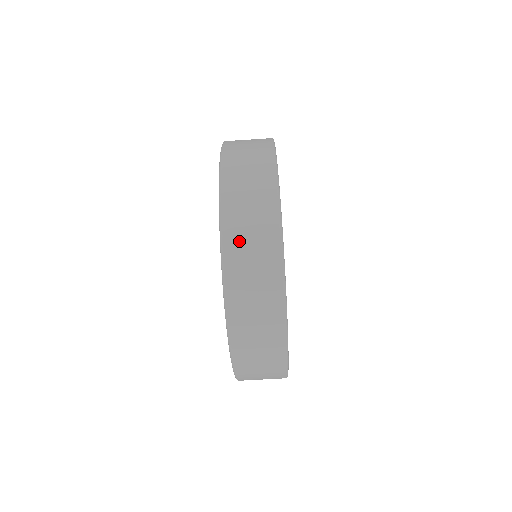
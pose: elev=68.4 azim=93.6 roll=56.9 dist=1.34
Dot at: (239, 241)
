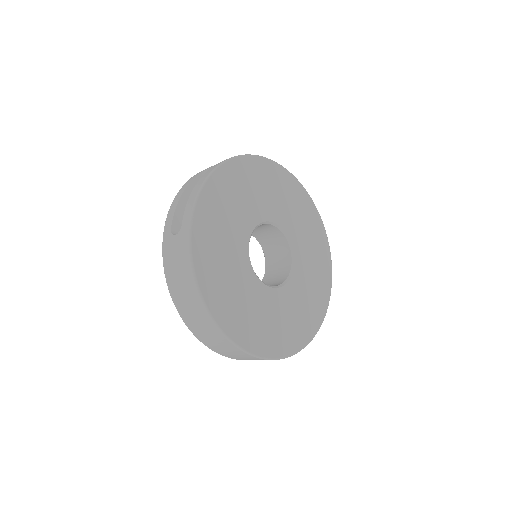
Dot at: (222, 352)
